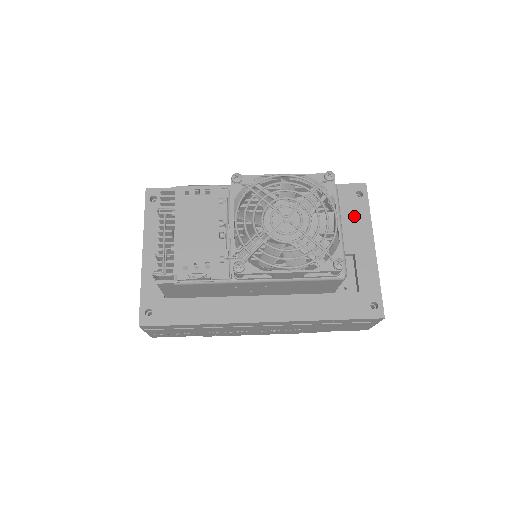
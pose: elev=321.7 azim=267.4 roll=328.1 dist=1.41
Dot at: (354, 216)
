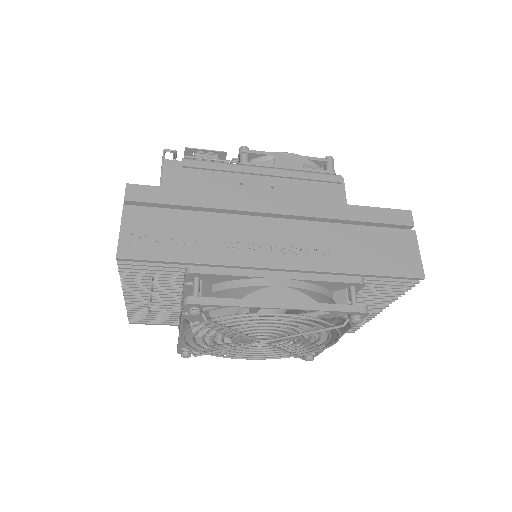
Dot at: occluded
